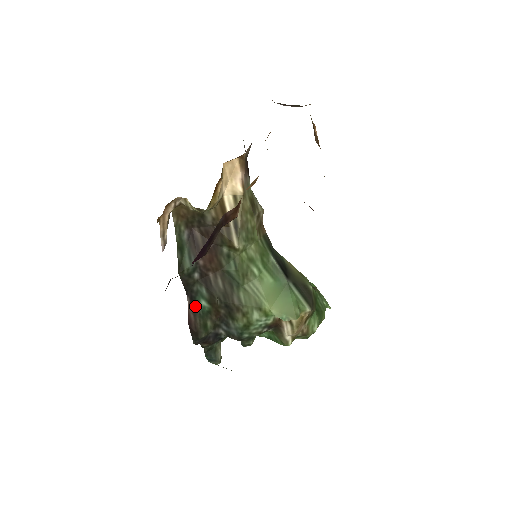
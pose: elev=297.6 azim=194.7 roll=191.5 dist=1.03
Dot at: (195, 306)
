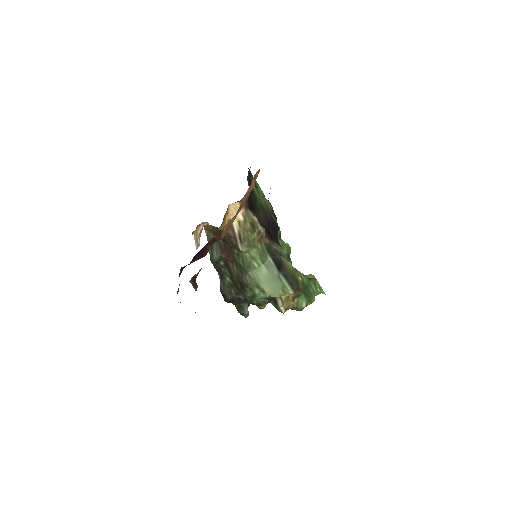
Dot at: (224, 280)
